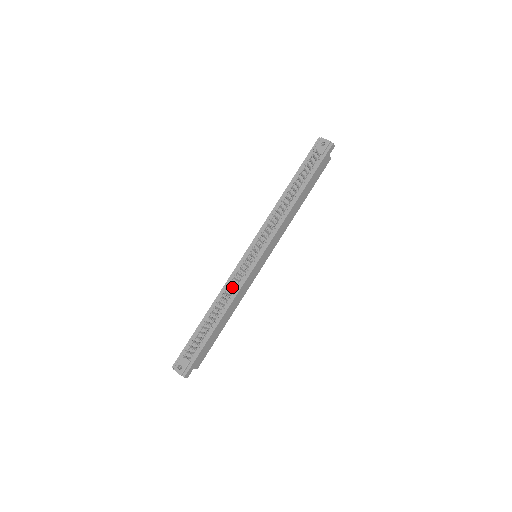
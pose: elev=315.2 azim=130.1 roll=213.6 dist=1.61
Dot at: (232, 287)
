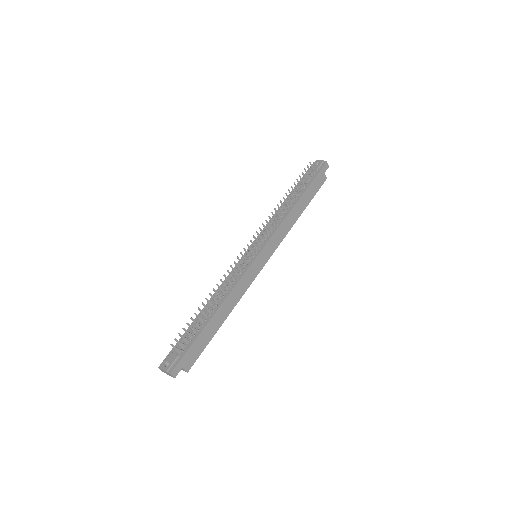
Dot at: (230, 281)
